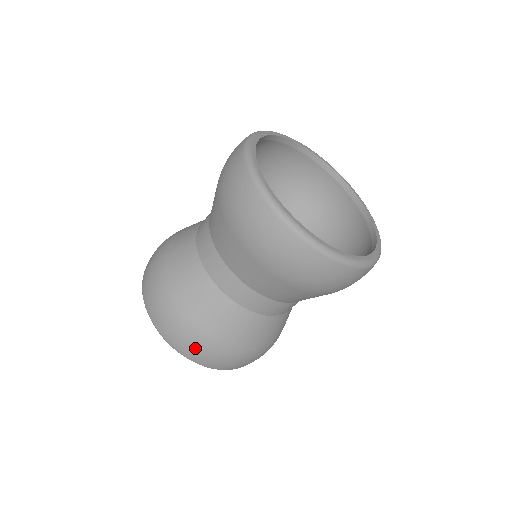
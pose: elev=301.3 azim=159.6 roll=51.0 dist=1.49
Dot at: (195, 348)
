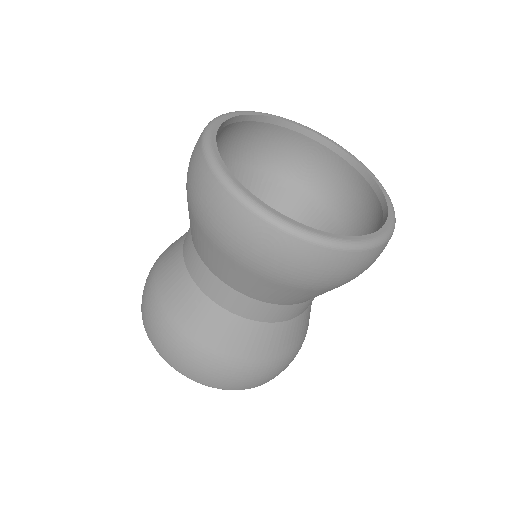
Dot at: (270, 376)
